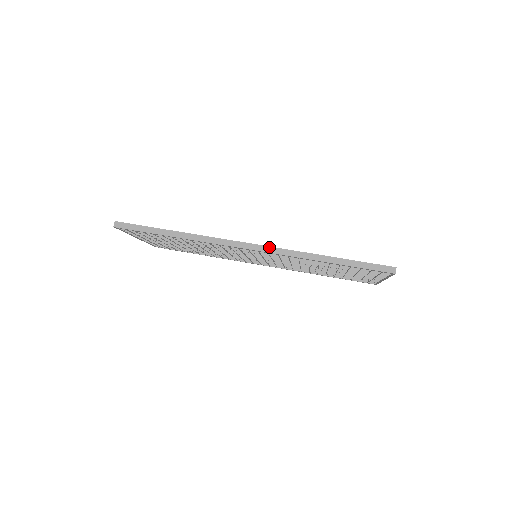
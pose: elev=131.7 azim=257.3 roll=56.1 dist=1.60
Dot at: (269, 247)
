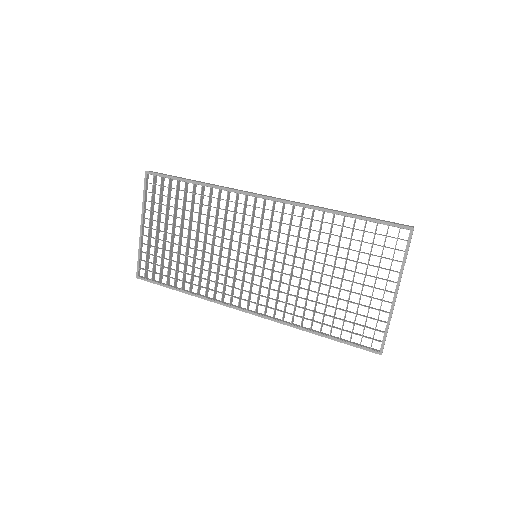
Dot at: occluded
